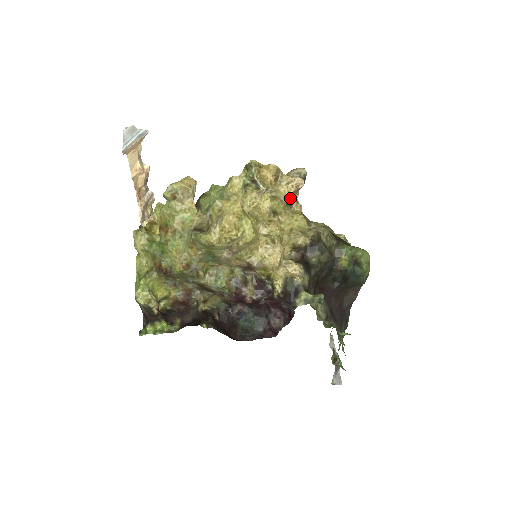
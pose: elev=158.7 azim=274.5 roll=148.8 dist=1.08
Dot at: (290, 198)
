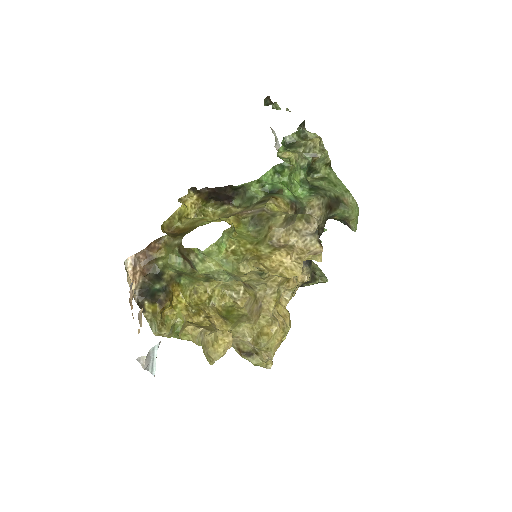
Dot at: occluded
